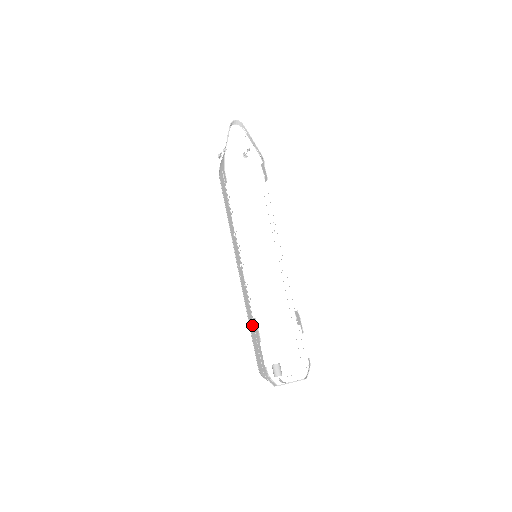
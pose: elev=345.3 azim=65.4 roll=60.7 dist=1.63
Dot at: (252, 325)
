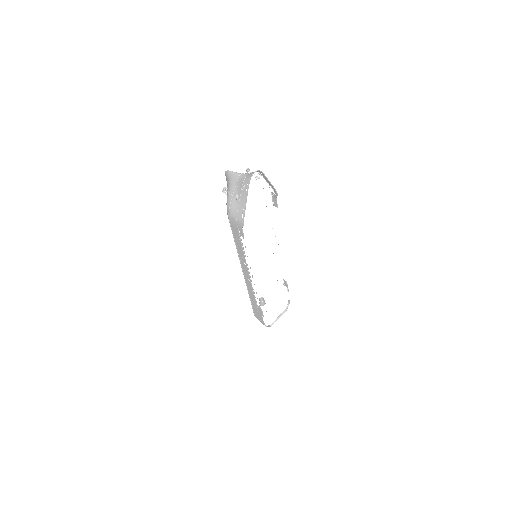
Dot at: (255, 305)
